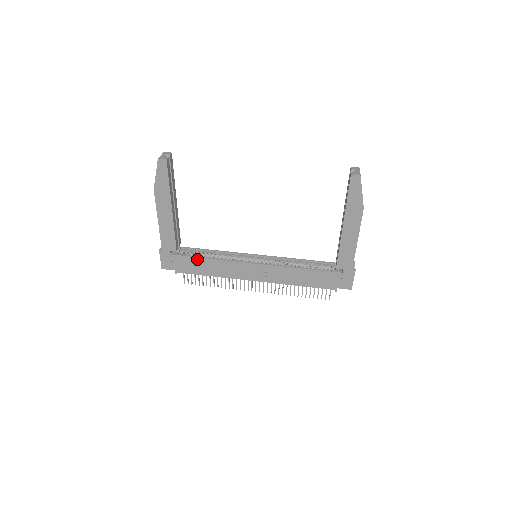
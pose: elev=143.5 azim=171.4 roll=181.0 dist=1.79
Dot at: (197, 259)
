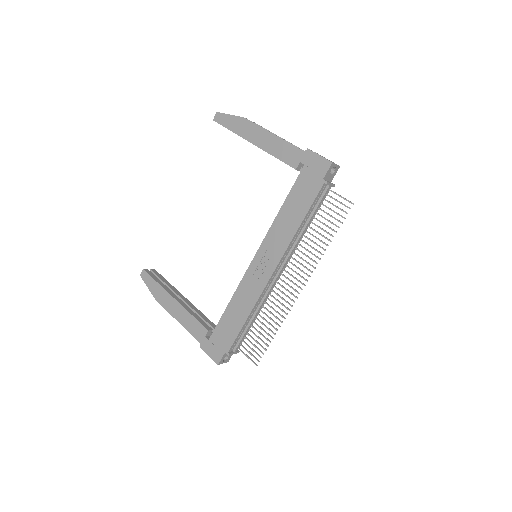
Dot at: (224, 317)
